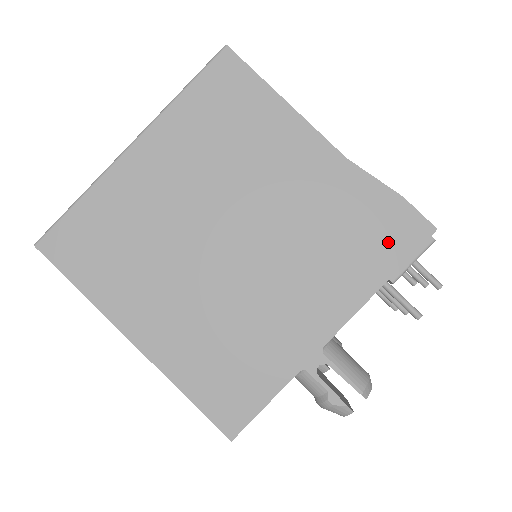
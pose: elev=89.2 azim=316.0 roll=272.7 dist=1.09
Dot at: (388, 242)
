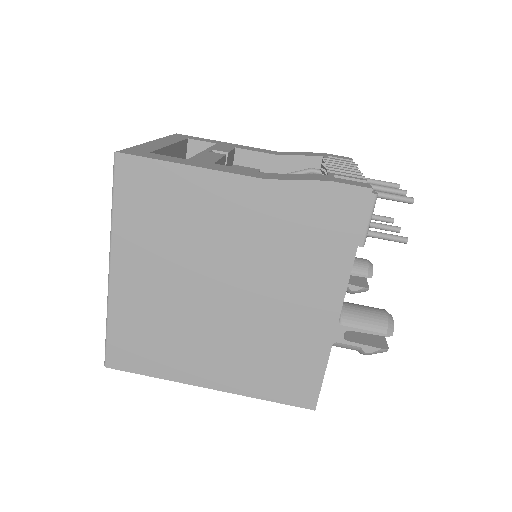
Dot at: (339, 223)
